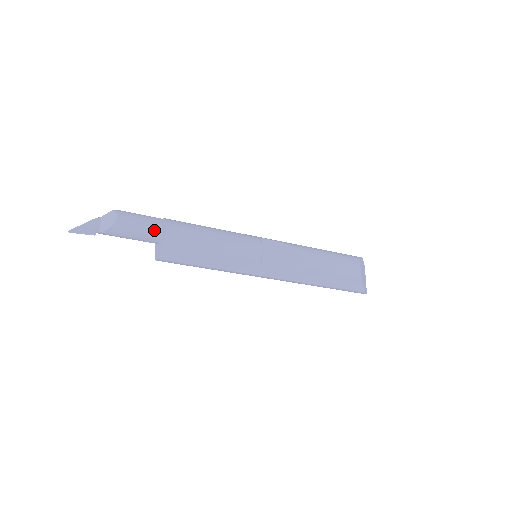
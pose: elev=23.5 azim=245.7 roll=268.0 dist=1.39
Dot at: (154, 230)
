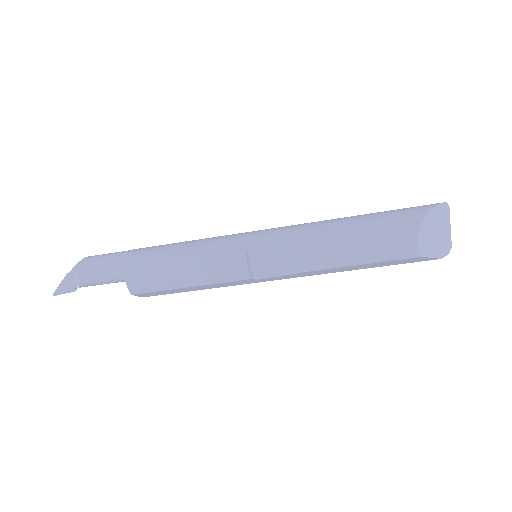
Dot at: (120, 277)
